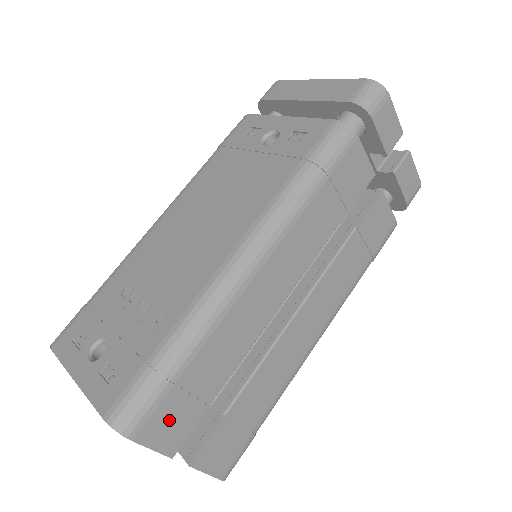
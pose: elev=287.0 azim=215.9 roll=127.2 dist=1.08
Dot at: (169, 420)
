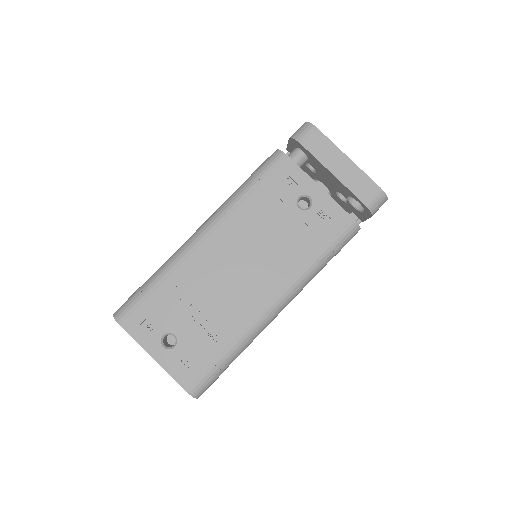
Dot at: occluded
